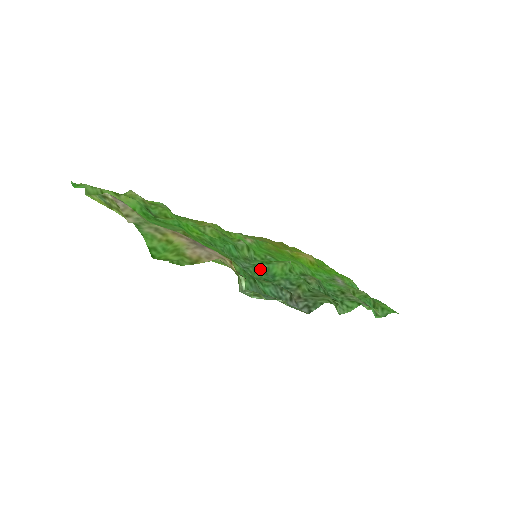
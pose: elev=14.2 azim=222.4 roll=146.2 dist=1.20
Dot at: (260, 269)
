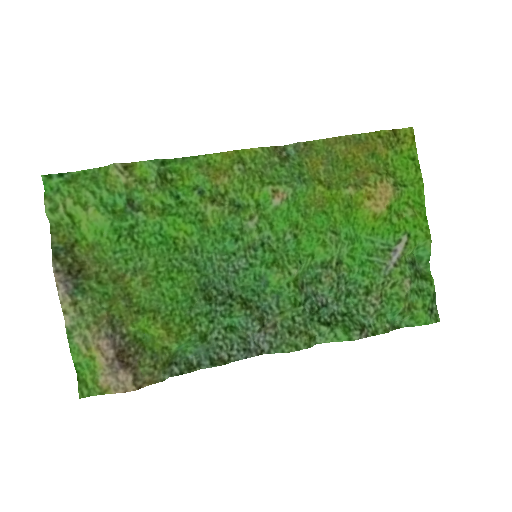
Dot at: (253, 274)
